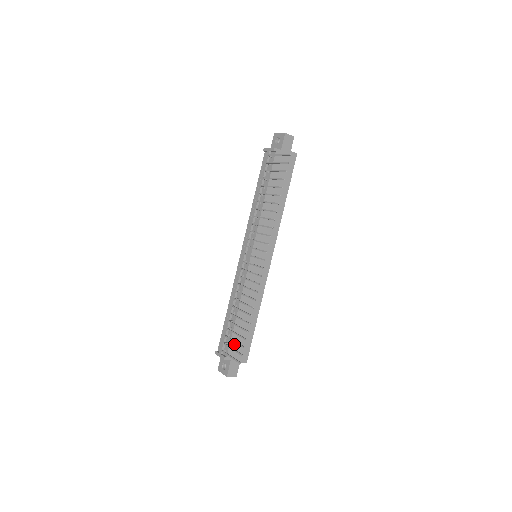
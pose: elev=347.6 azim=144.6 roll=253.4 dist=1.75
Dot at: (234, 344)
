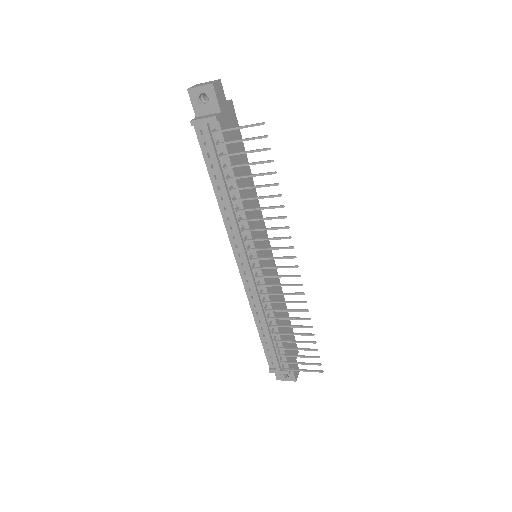
Dot at: (287, 352)
